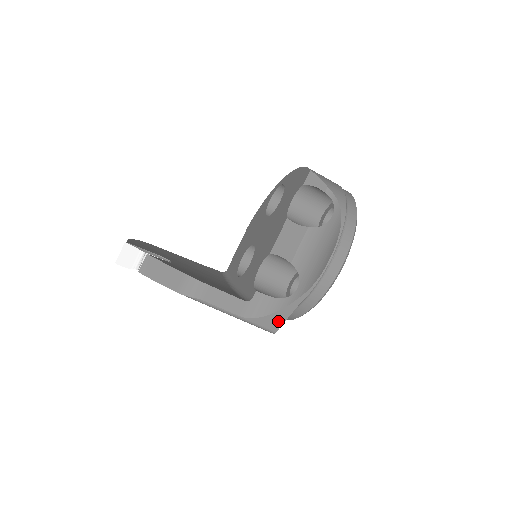
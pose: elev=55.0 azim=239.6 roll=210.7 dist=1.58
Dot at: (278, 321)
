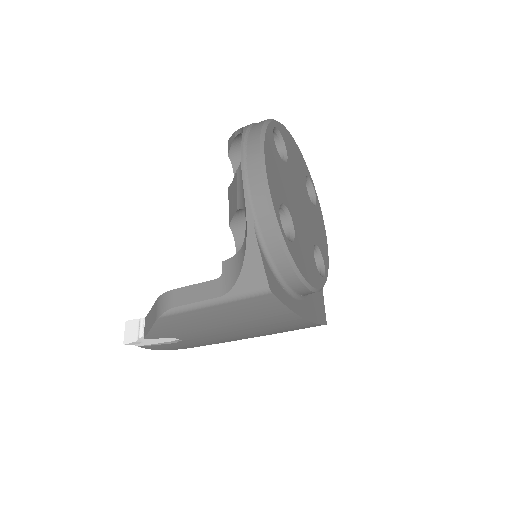
Dot at: (257, 270)
